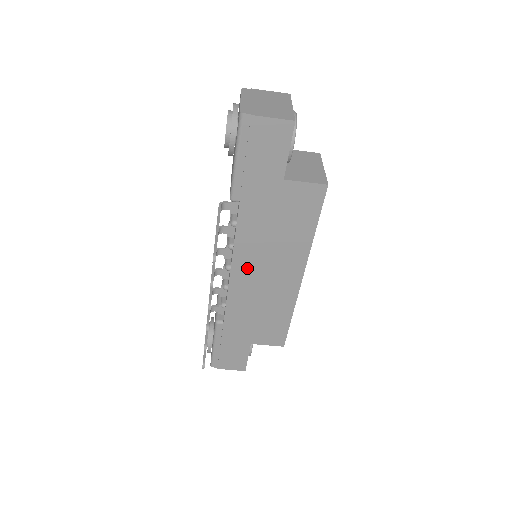
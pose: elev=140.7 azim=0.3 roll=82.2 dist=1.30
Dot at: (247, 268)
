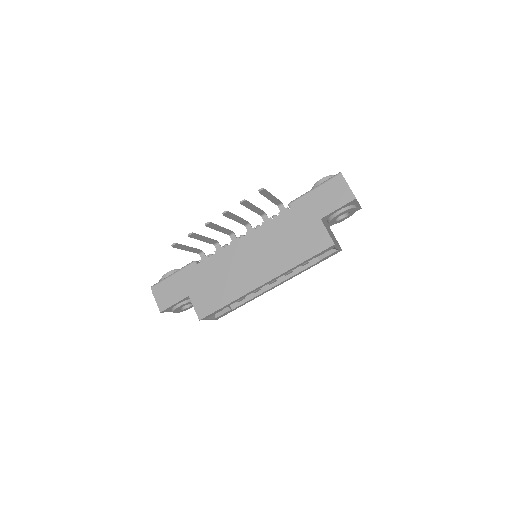
Dot at: (250, 246)
